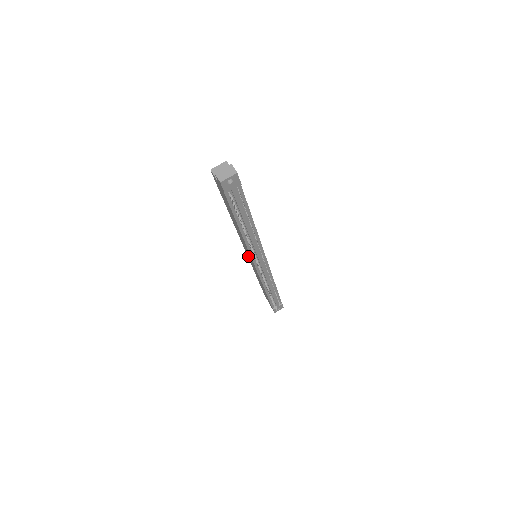
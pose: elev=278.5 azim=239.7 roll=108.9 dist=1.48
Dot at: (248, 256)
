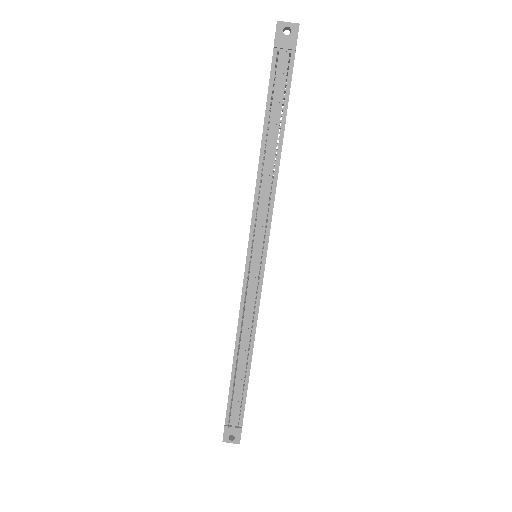
Dot at: occluded
